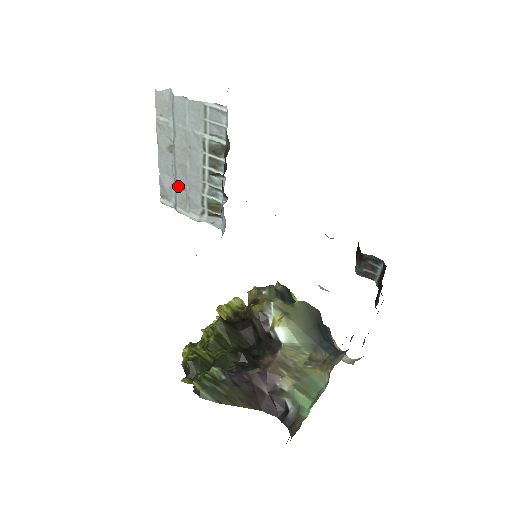
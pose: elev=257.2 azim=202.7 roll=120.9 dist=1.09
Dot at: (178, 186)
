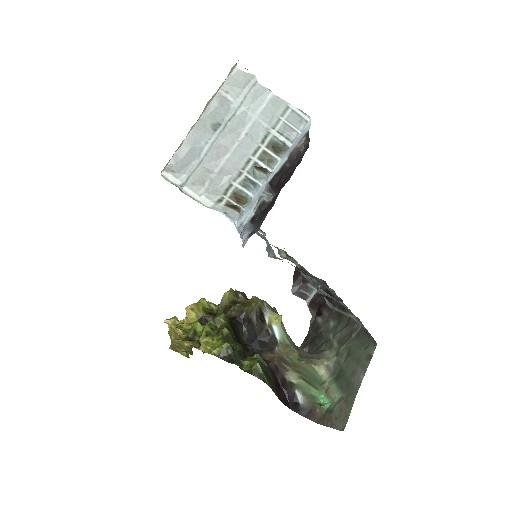
Dot at: (203, 165)
